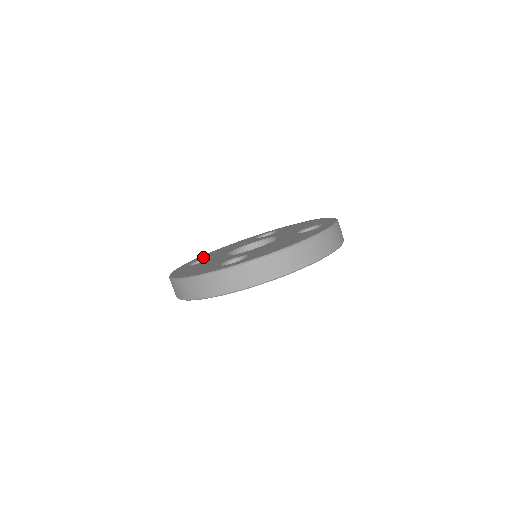
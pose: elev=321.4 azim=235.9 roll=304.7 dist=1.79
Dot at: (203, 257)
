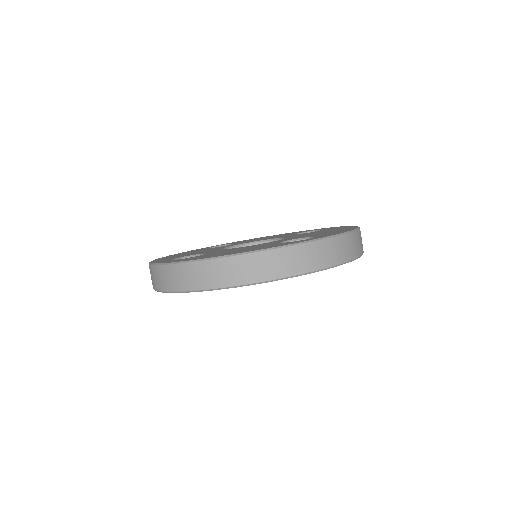
Dot at: (170, 258)
